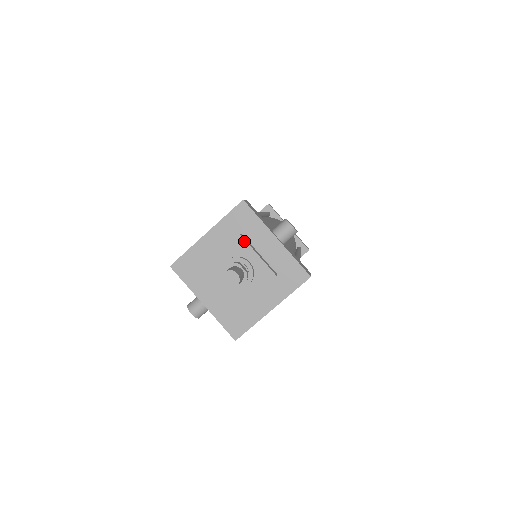
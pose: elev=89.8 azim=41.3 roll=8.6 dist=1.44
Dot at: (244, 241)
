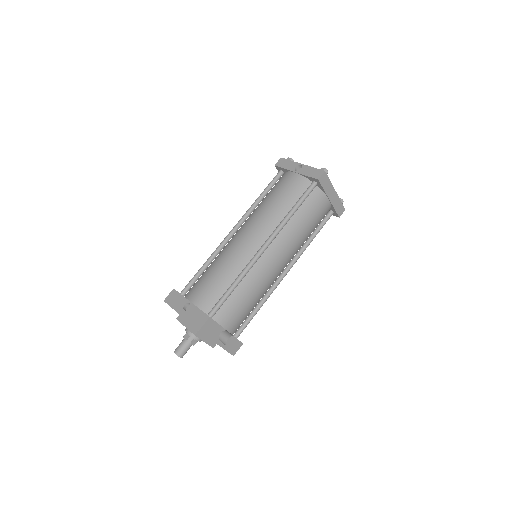
Dot at: occluded
